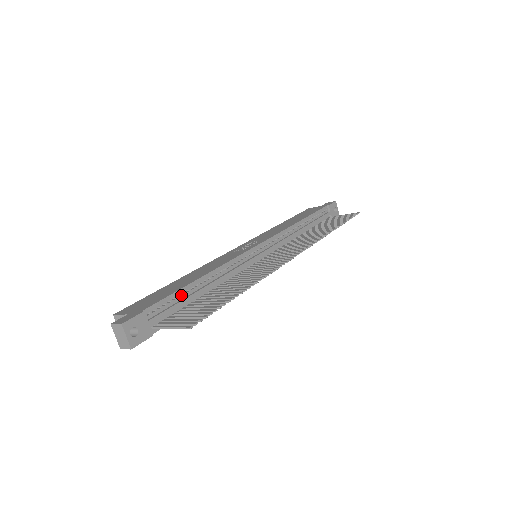
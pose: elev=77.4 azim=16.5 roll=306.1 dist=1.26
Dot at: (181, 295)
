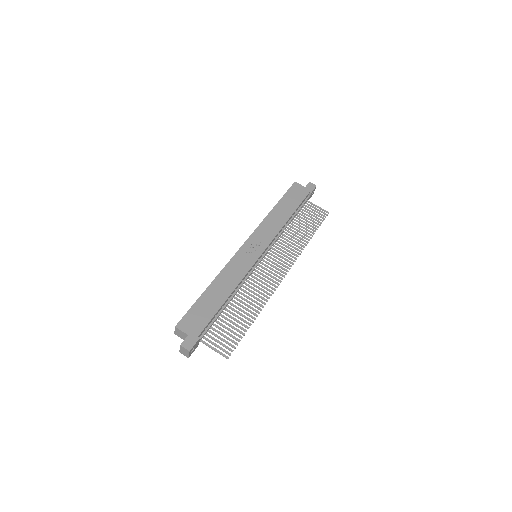
Dot at: (216, 314)
